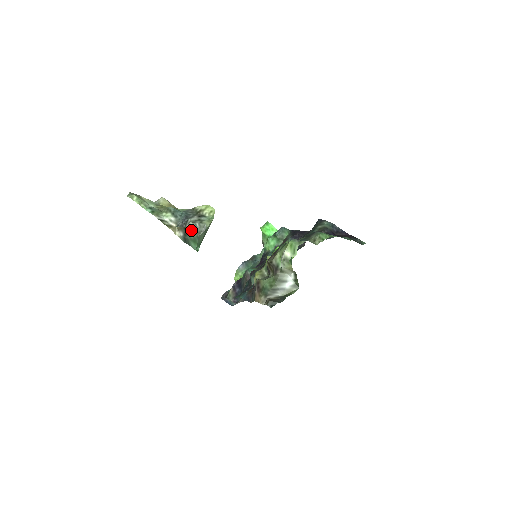
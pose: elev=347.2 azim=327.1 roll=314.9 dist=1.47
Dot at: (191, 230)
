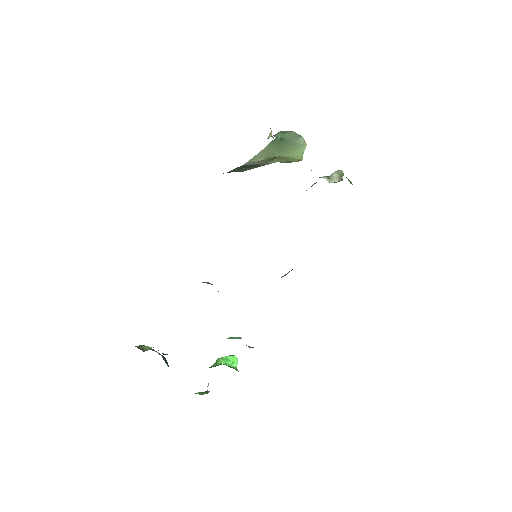
Dot at: occluded
